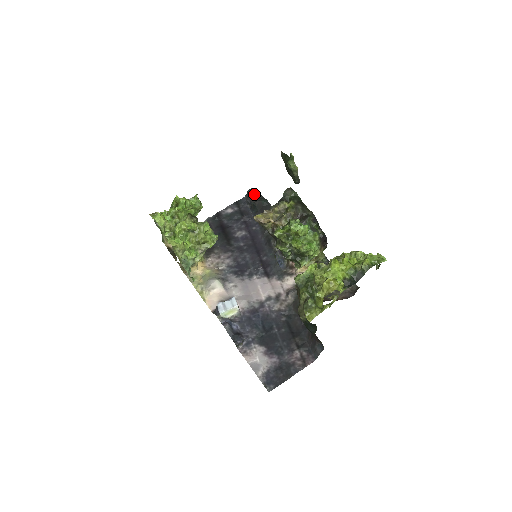
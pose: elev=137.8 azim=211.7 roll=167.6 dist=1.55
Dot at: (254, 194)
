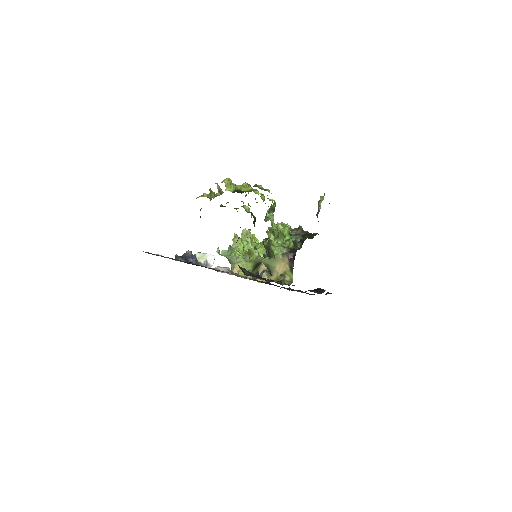
Dot at: occluded
